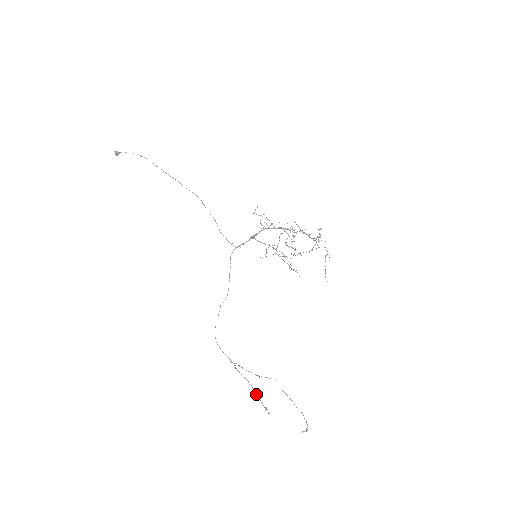
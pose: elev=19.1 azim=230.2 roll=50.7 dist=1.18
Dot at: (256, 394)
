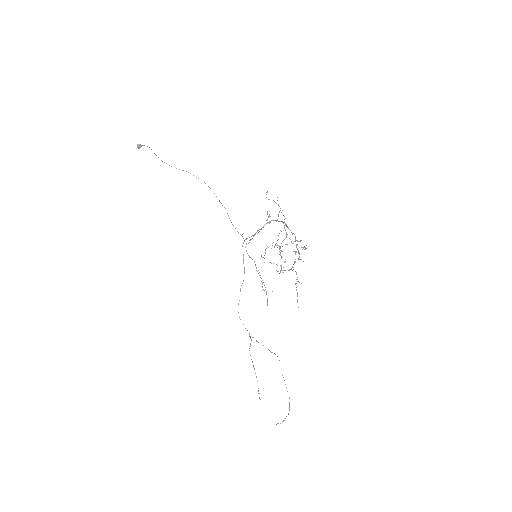
Dot at: (256, 377)
